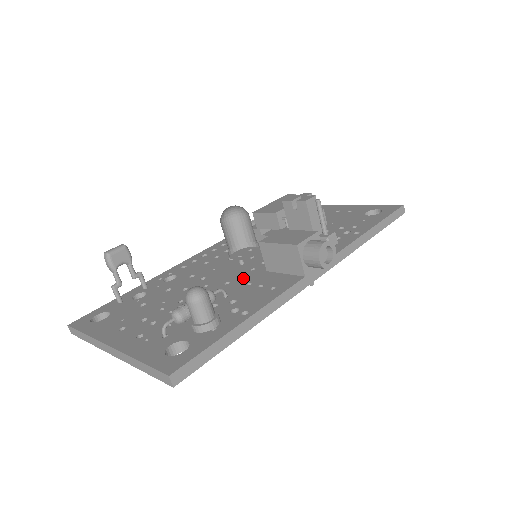
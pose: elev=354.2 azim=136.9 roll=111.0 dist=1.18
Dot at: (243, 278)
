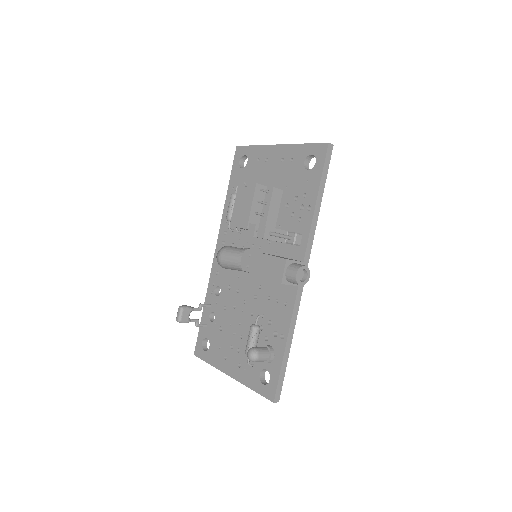
Dot at: (262, 290)
